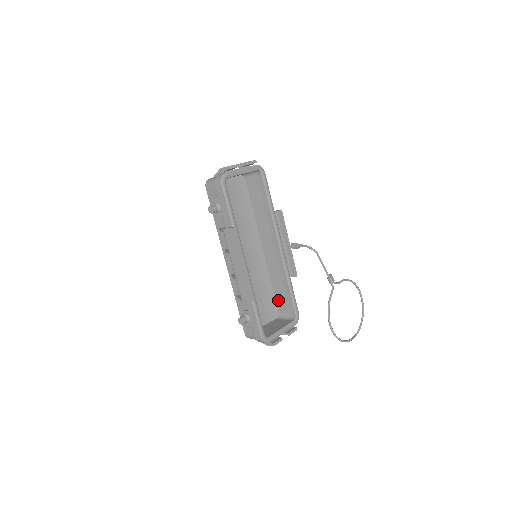
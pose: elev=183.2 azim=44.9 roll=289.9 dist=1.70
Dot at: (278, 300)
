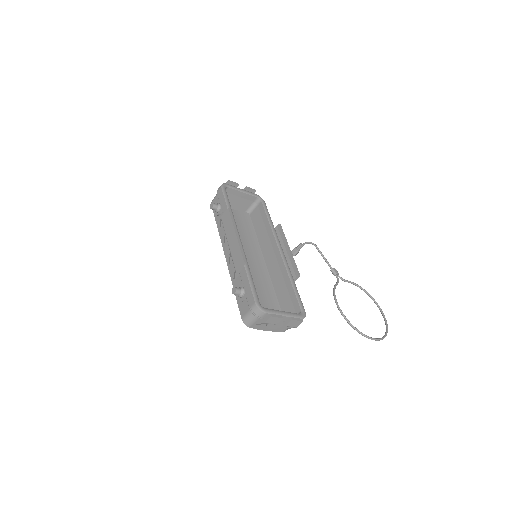
Dot at: (284, 307)
